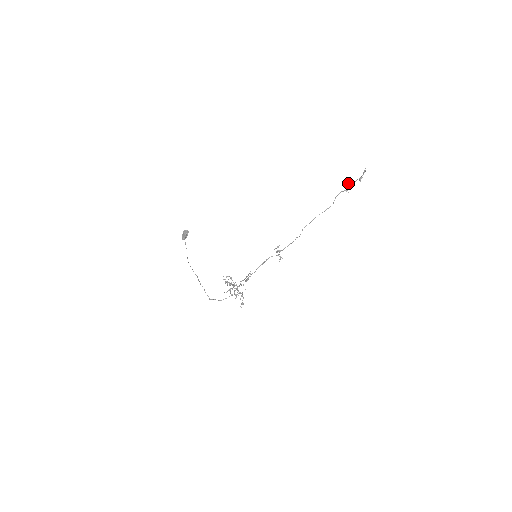
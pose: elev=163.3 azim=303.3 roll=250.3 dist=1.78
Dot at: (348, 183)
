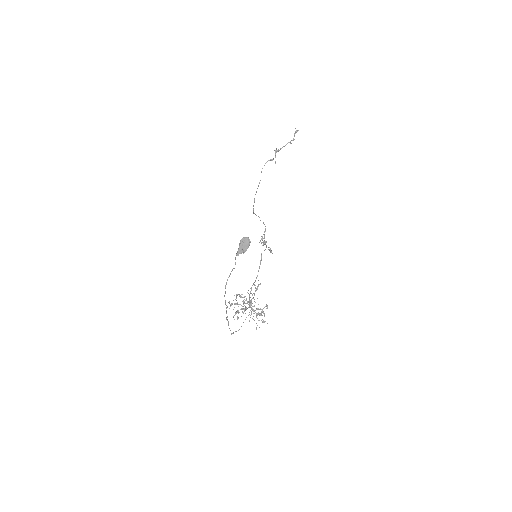
Dot at: (275, 150)
